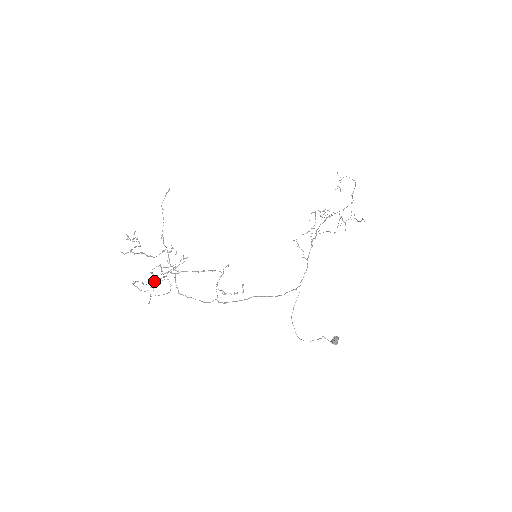
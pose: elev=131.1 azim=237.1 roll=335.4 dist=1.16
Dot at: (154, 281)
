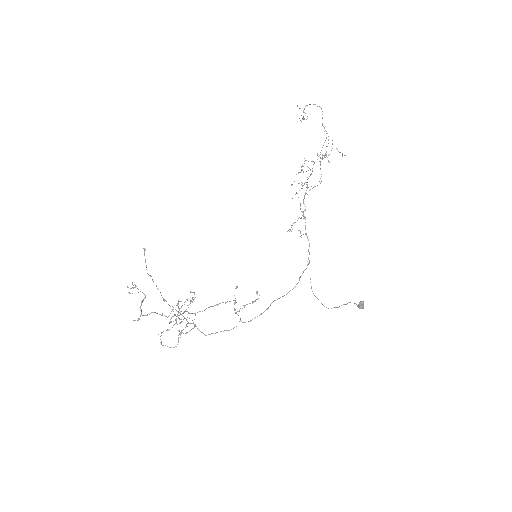
Dot at: (178, 335)
